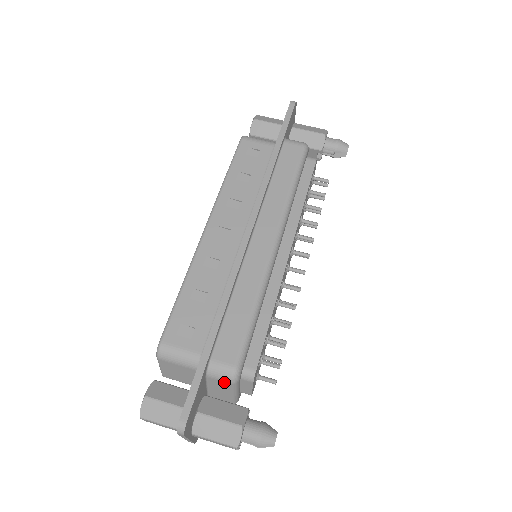
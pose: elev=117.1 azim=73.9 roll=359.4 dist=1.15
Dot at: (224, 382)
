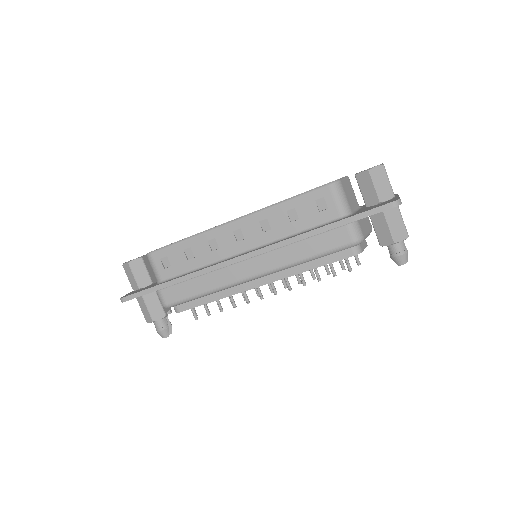
Dot at: occluded
